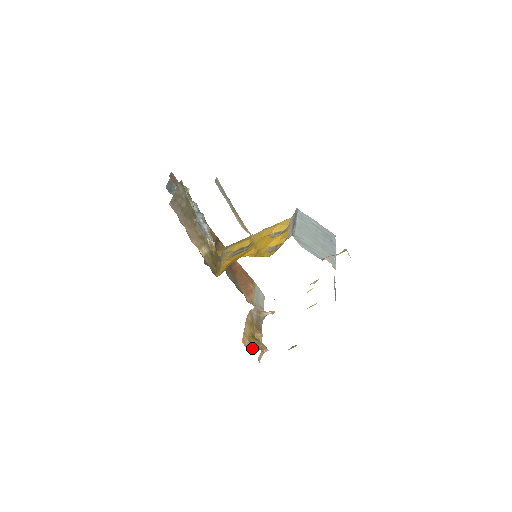
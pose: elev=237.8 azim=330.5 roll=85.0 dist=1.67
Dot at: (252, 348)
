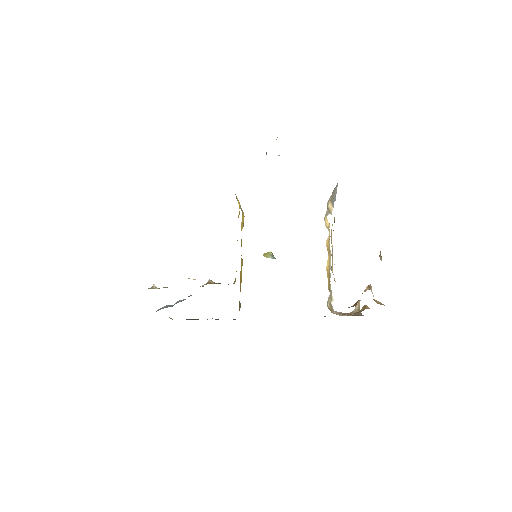
Dot at: (357, 302)
